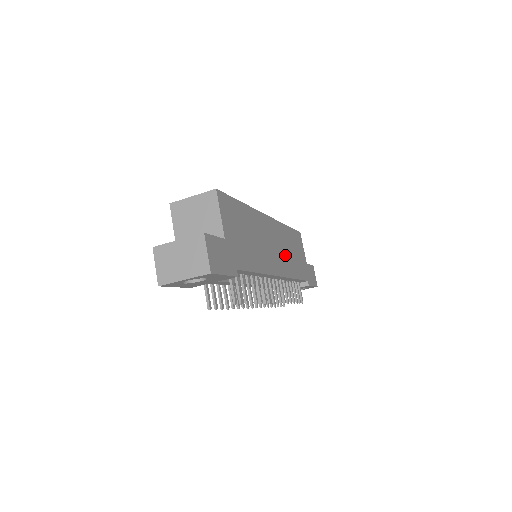
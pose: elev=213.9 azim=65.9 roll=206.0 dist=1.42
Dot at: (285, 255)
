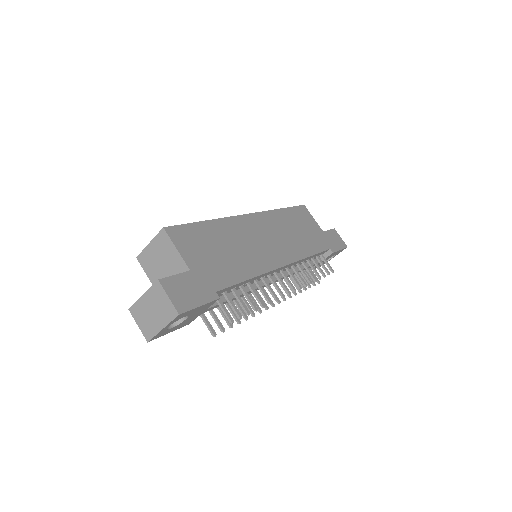
Dot at: (286, 240)
